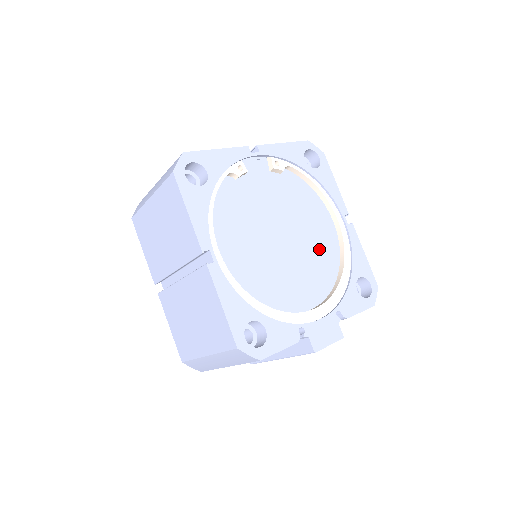
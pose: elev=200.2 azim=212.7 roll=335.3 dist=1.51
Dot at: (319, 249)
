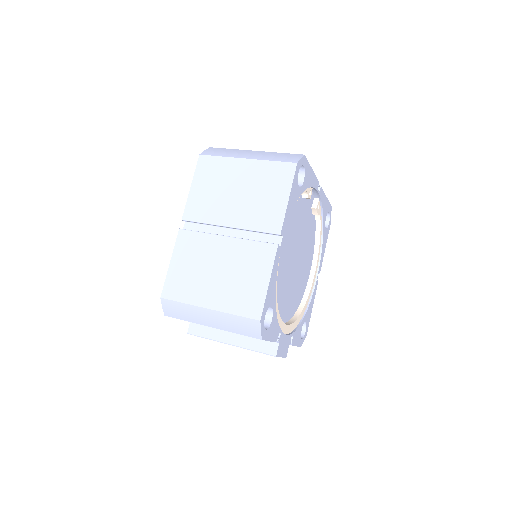
Dot at: (300, 284)
